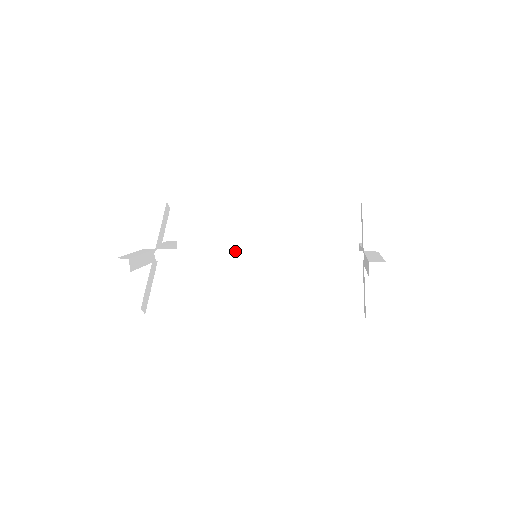
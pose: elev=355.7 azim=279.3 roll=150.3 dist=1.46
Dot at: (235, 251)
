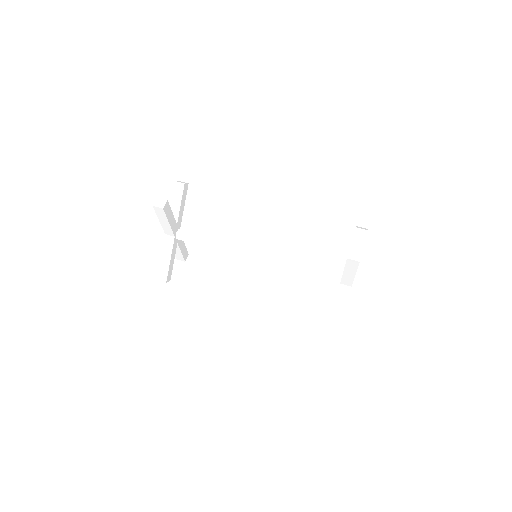
Dot at: (238, 253)
